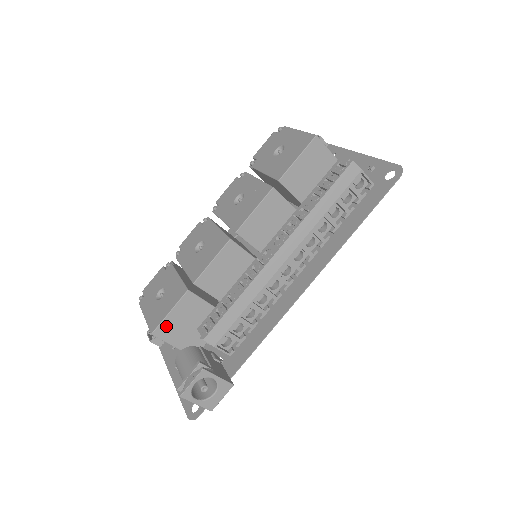
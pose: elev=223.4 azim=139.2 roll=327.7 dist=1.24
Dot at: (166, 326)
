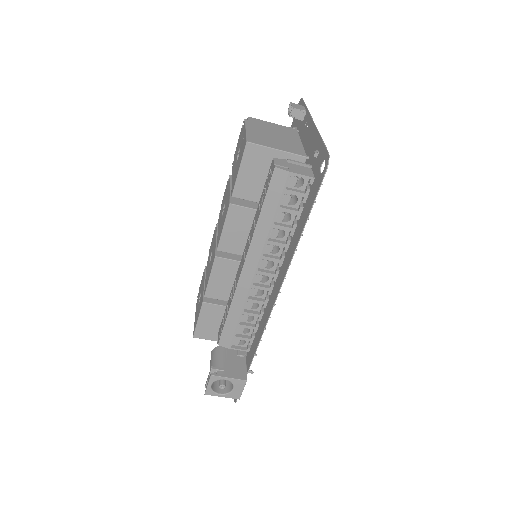
Dot at: (201, 330)
